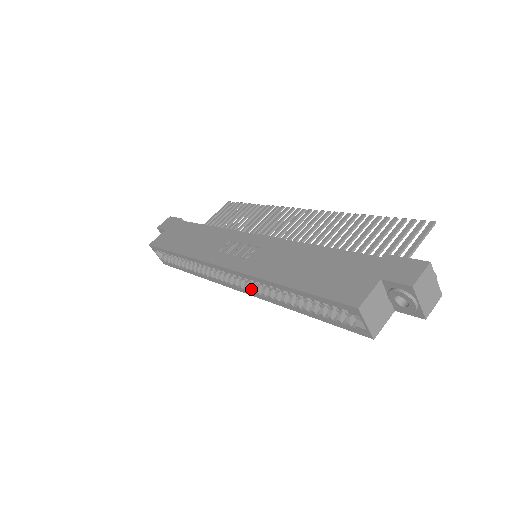
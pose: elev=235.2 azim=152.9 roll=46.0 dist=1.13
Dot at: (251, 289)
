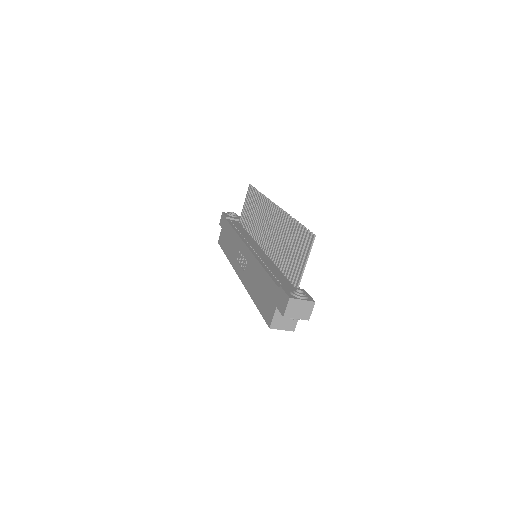
Dot at: occluded
